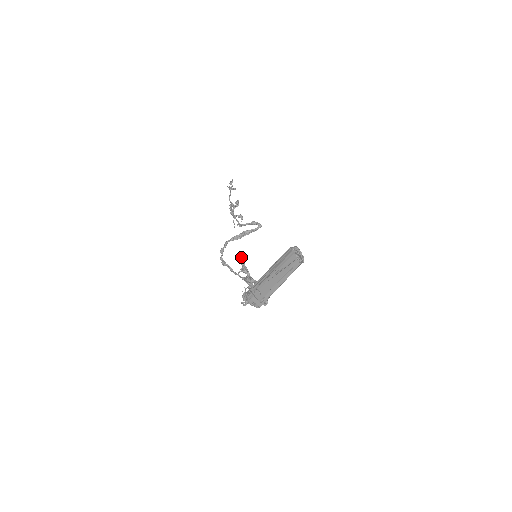
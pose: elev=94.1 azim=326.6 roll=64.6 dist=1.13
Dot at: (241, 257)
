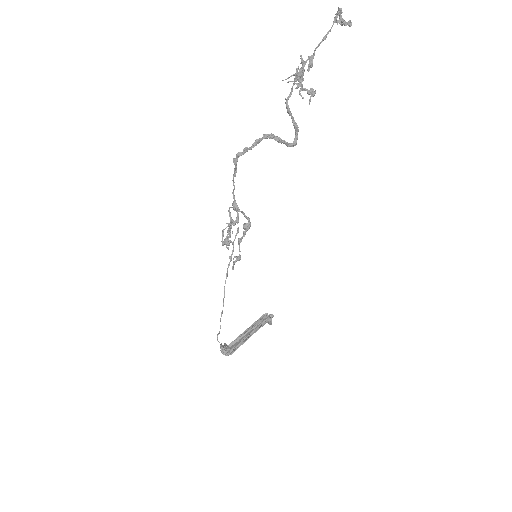
Dot at: (249, 228)
